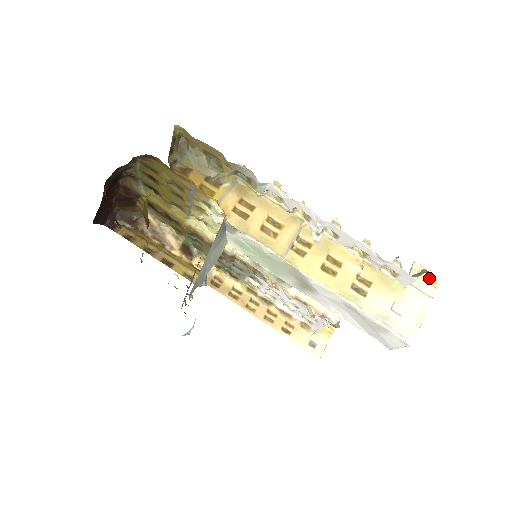
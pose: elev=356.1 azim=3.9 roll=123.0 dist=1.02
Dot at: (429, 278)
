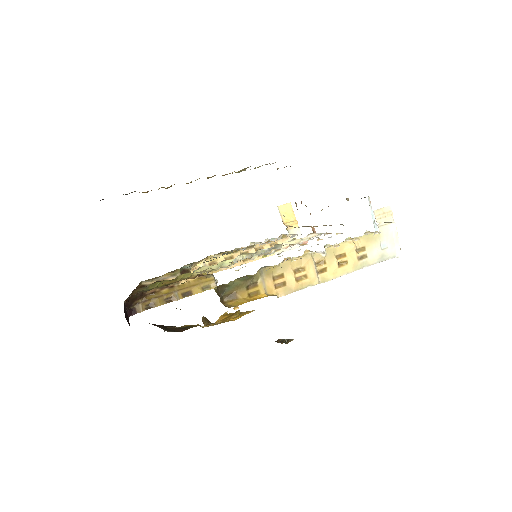
Dot at: (385, 213)
